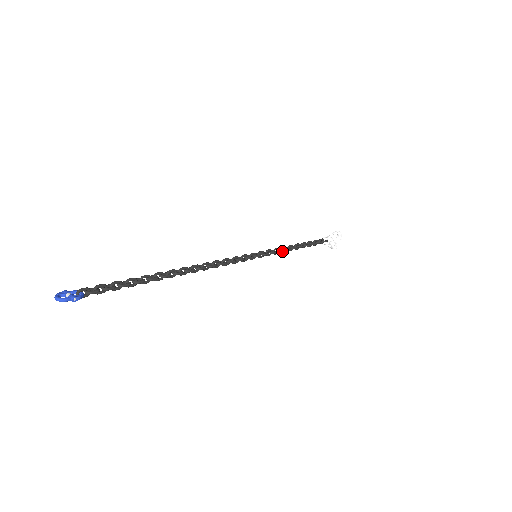
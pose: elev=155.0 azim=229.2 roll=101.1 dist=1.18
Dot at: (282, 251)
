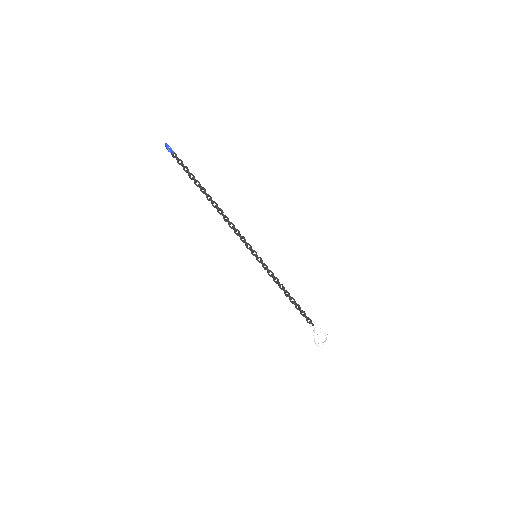
Dot at: (274, 276)
